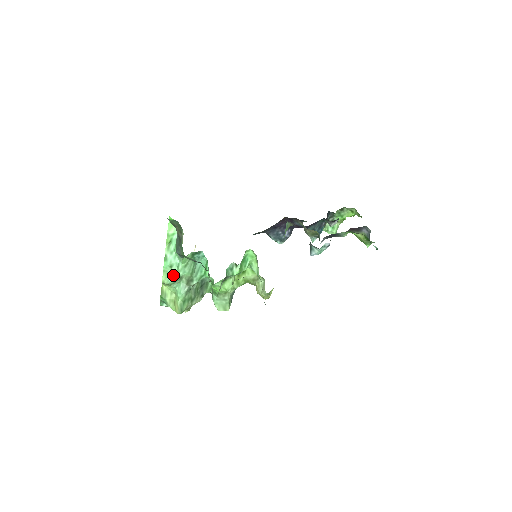
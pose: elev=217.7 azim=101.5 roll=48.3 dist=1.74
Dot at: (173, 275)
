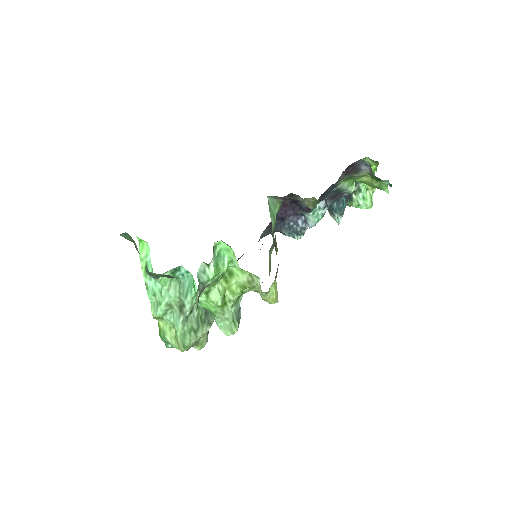
Dot at: (159, 304)
